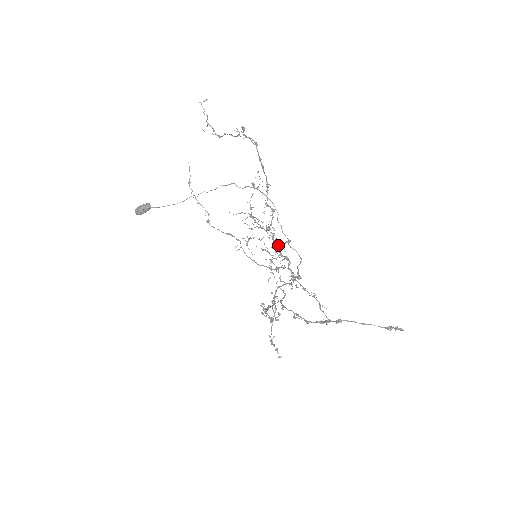
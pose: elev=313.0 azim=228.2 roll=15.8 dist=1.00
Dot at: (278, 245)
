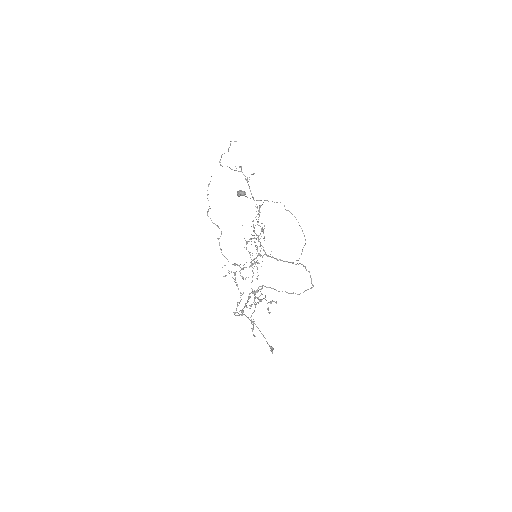
Dot at: (259, 254)
